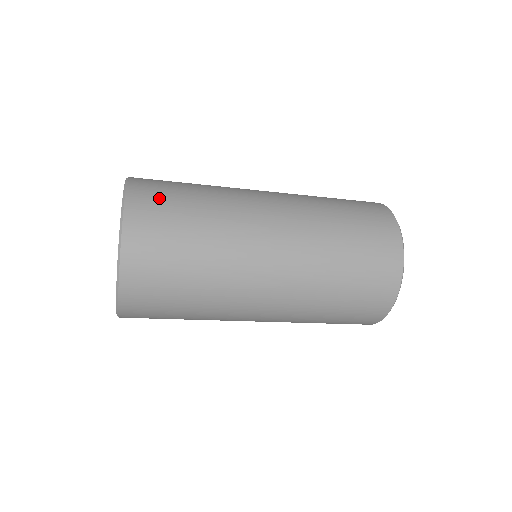
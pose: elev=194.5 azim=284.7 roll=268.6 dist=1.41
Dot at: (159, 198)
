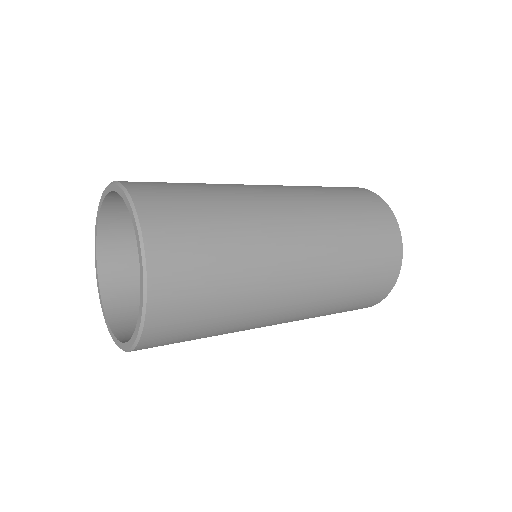
Dot at: (160, 186)
